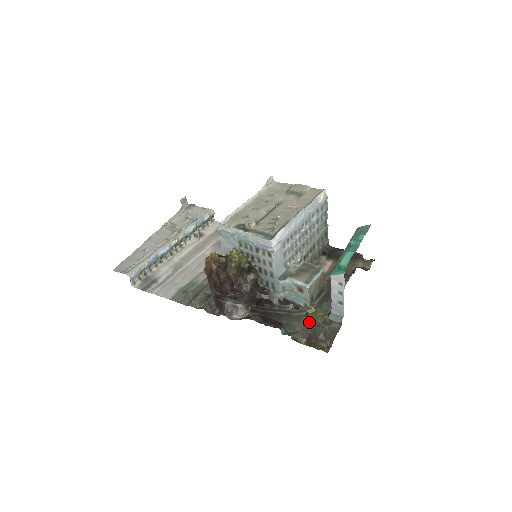
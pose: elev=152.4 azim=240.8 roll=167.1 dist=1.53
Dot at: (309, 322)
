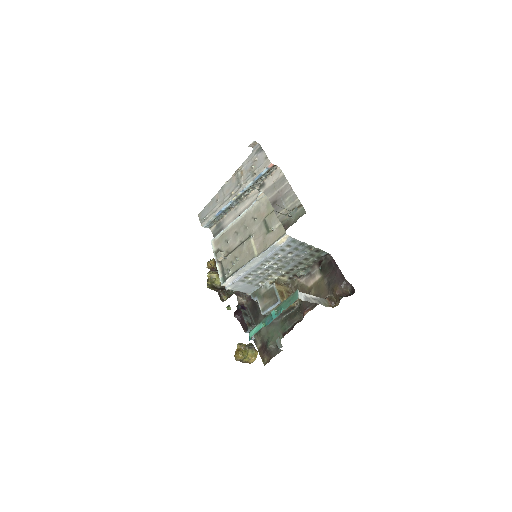
Dot at: (270, 332)
